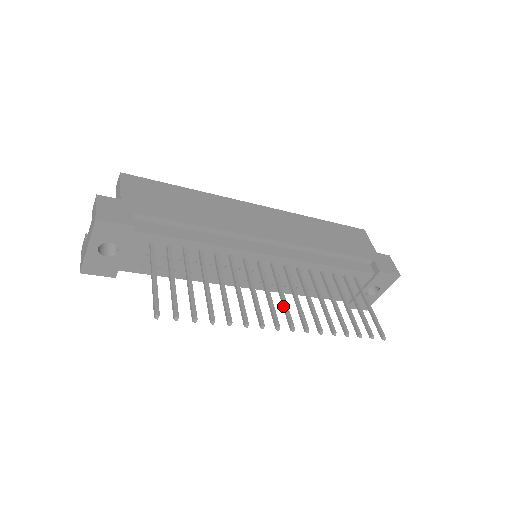
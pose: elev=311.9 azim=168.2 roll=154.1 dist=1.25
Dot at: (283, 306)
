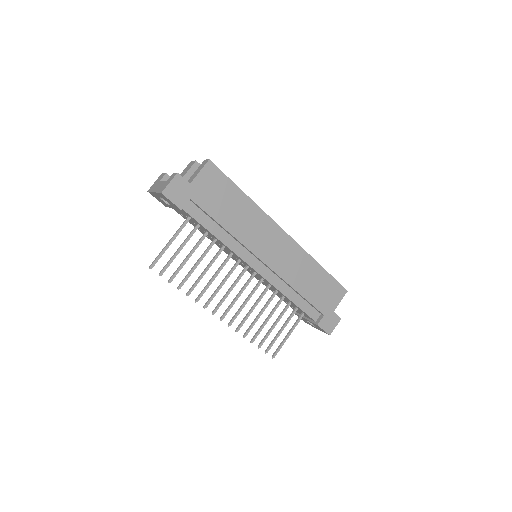
Dot at: (231, 302)
